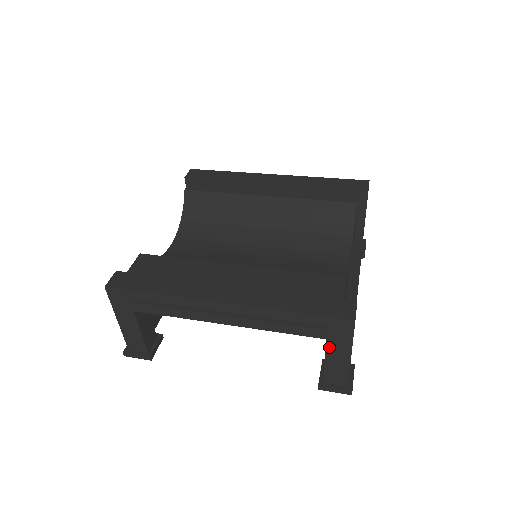
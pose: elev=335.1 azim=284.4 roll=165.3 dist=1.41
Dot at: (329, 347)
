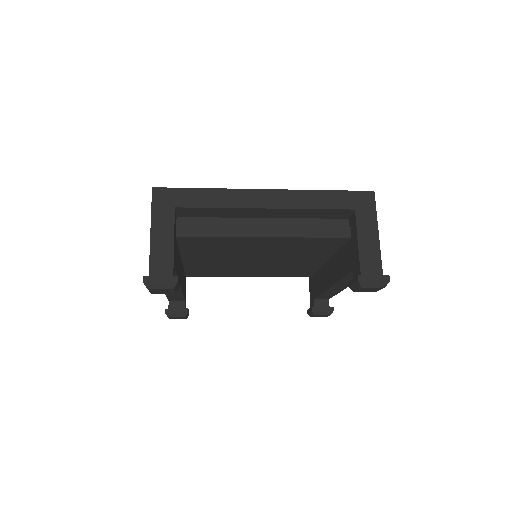
Dot at: (359, 225)
